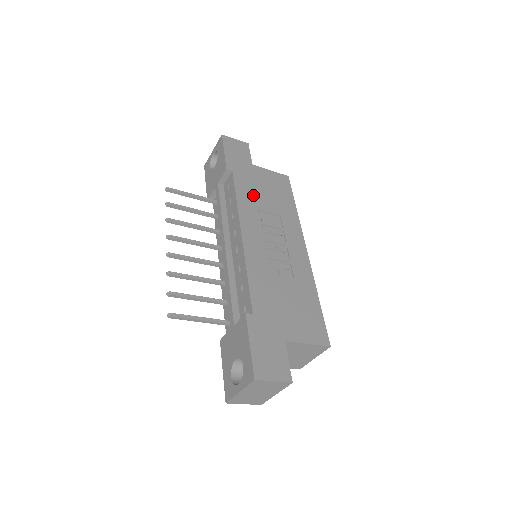
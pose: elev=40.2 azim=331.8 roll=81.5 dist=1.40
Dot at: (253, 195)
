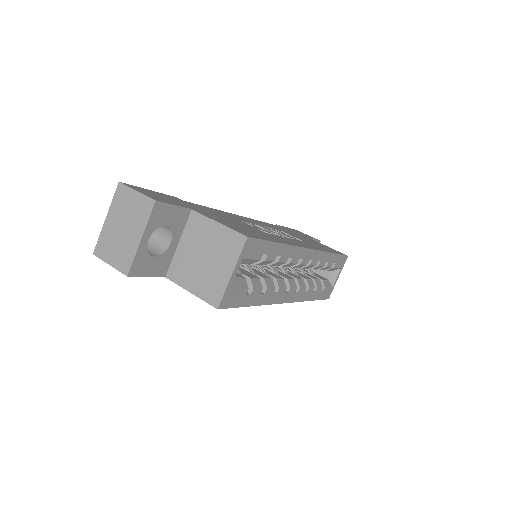
Dot at: (286, 231)
